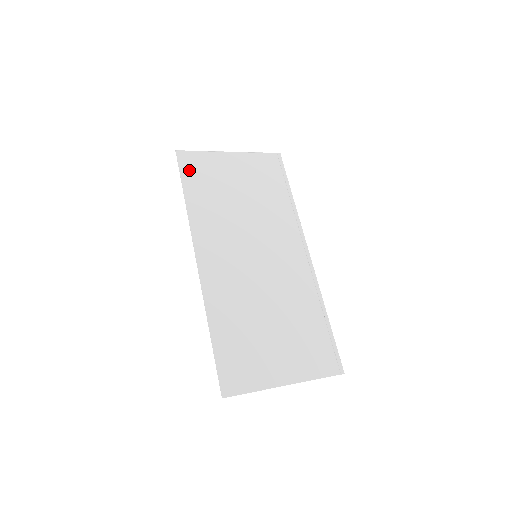
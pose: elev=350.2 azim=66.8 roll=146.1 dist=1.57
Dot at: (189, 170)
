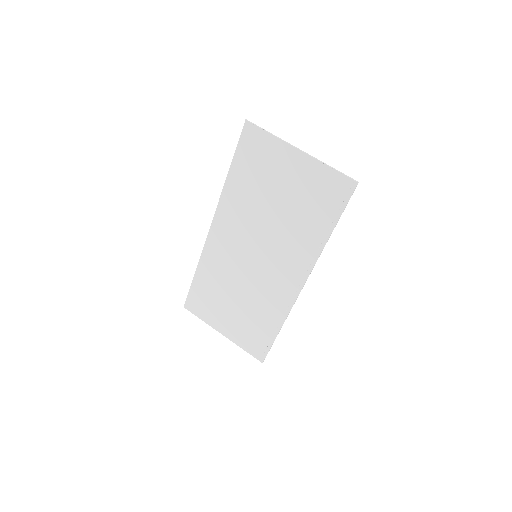
Dot at: (246, 148)
